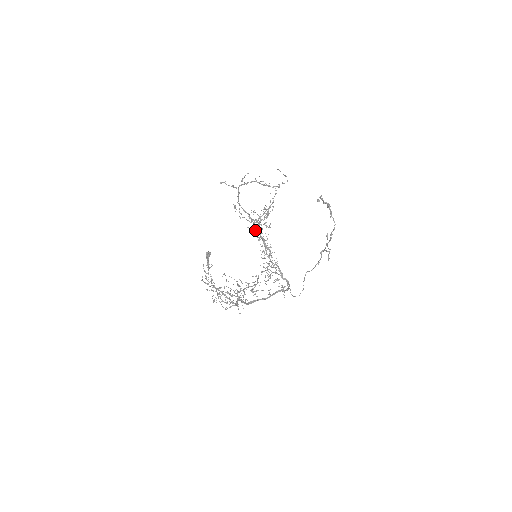
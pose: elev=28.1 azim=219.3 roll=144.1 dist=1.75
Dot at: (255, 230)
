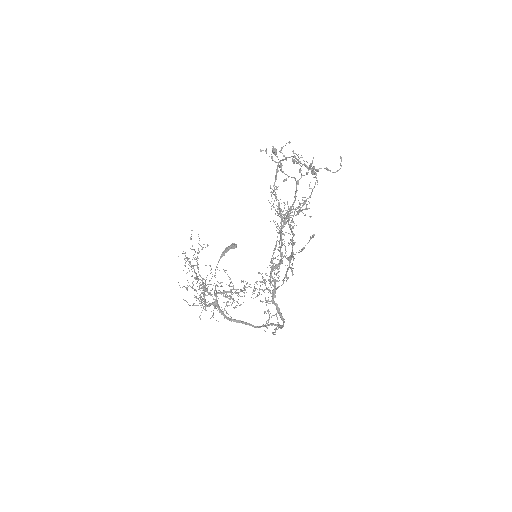
Dot at: (279, 228)
